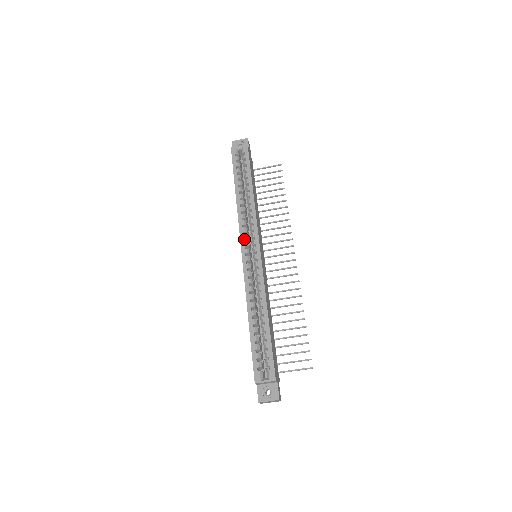
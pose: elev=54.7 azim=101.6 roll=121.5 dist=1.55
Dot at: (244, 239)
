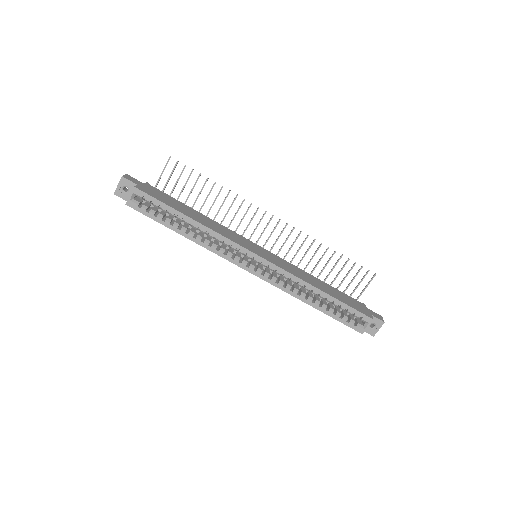
Dot at: (238, 261)
